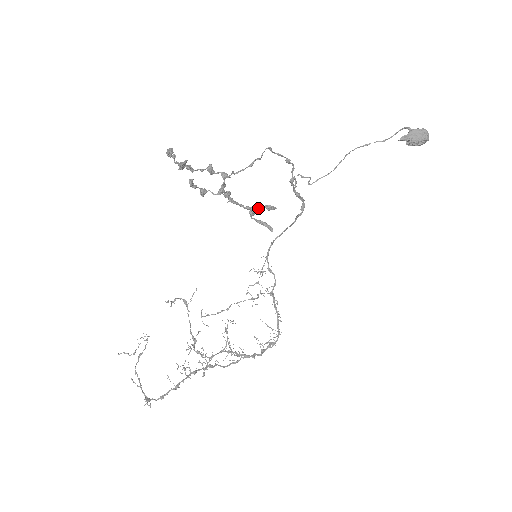
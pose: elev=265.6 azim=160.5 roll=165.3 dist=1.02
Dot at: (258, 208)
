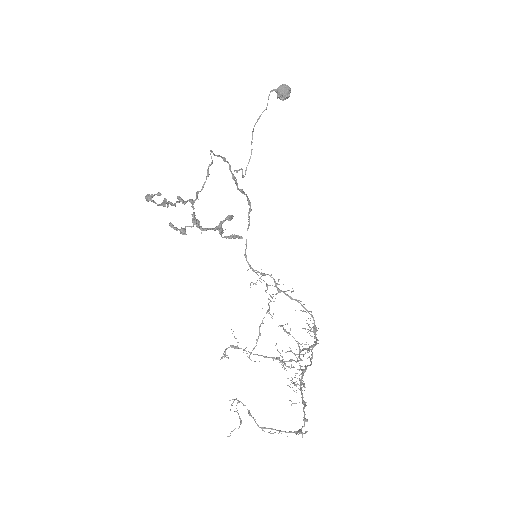
Dot at: occluded
